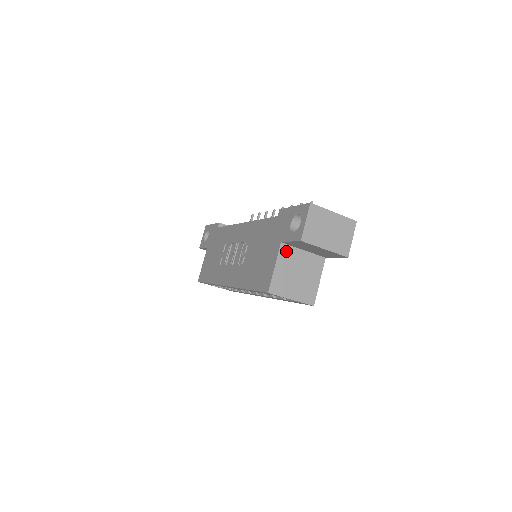
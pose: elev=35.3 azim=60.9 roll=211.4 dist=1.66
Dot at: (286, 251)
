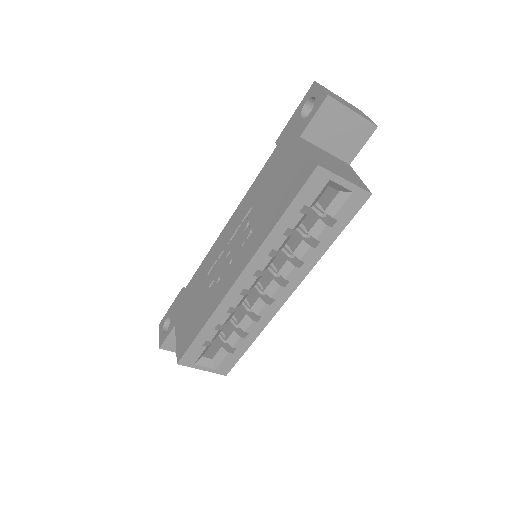
Dot at: (309, 145)
